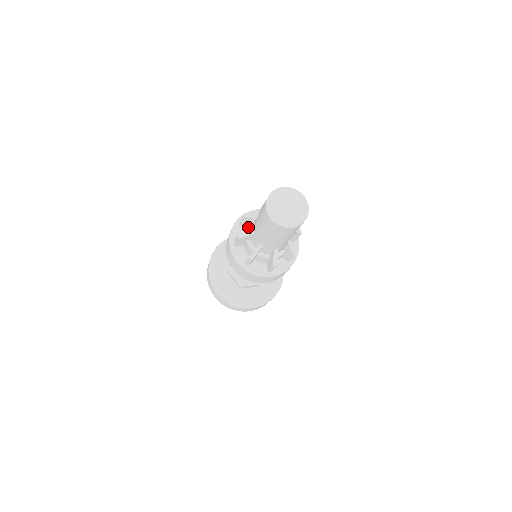
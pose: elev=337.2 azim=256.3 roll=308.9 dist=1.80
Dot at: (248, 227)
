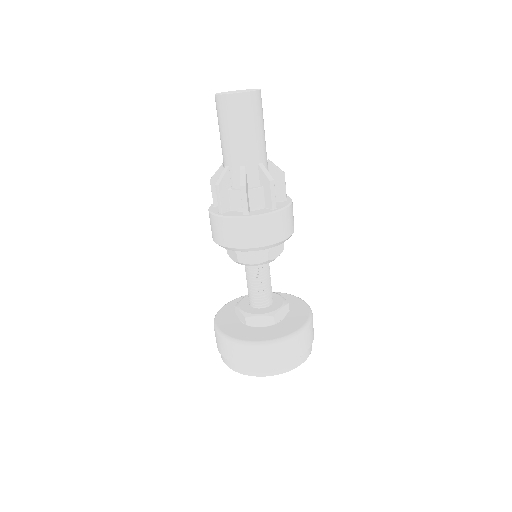
Dot at: occluded
